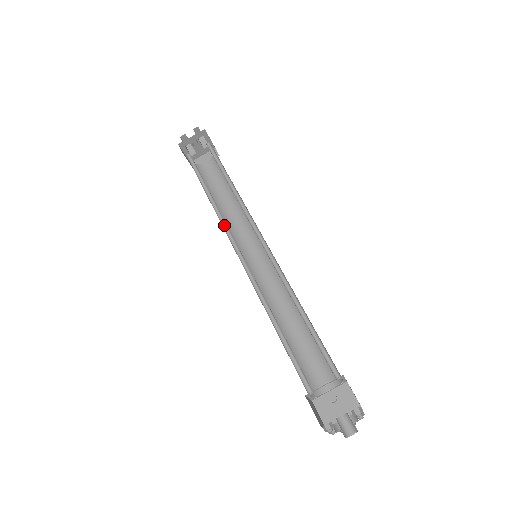
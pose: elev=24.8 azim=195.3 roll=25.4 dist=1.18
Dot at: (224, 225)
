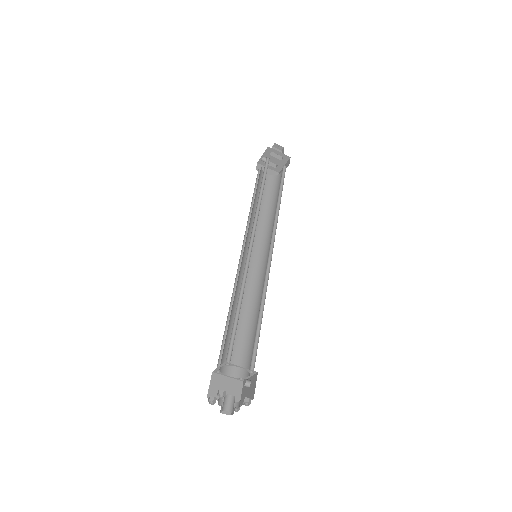
Dot at: (249, 230)
